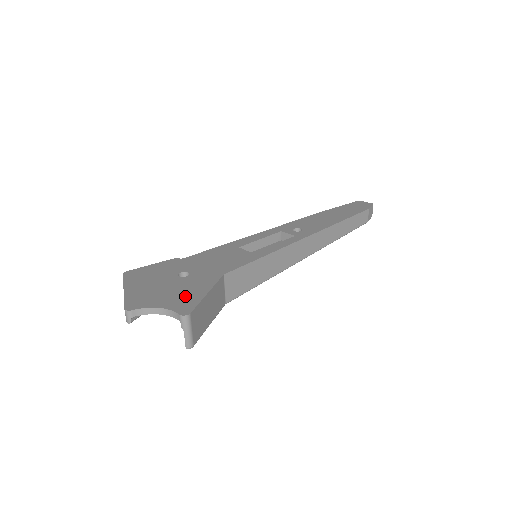
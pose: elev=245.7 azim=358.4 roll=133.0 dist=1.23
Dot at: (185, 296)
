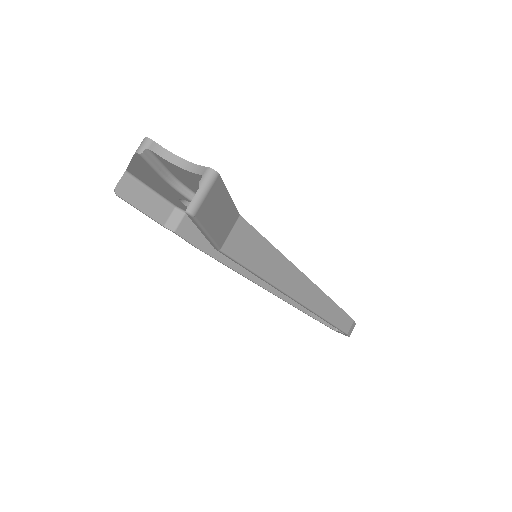
Dot at: occluded
